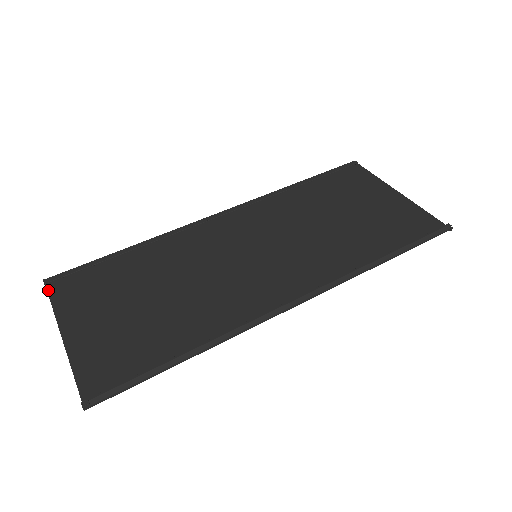
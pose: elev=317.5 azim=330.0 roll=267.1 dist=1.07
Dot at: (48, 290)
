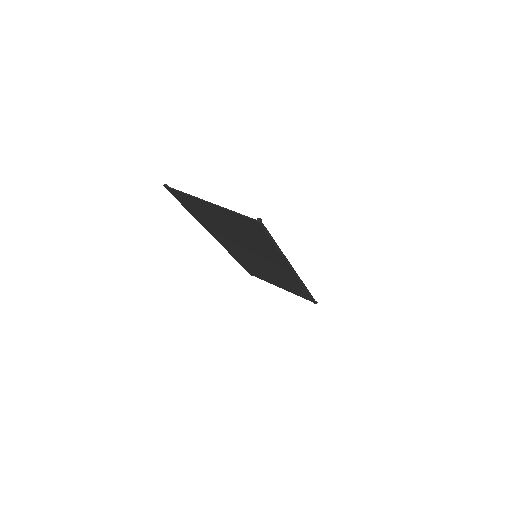
Dot at: (173, 188)
